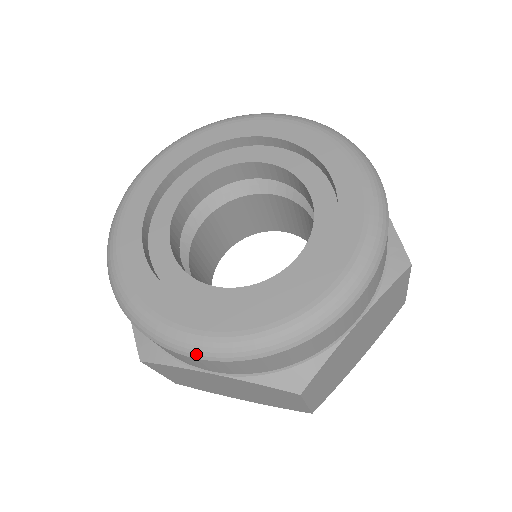
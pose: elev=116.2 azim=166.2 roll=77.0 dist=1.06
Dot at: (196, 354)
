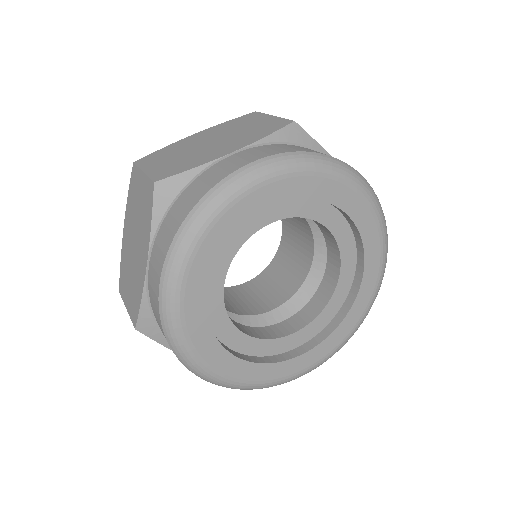
Dot at: occluded
